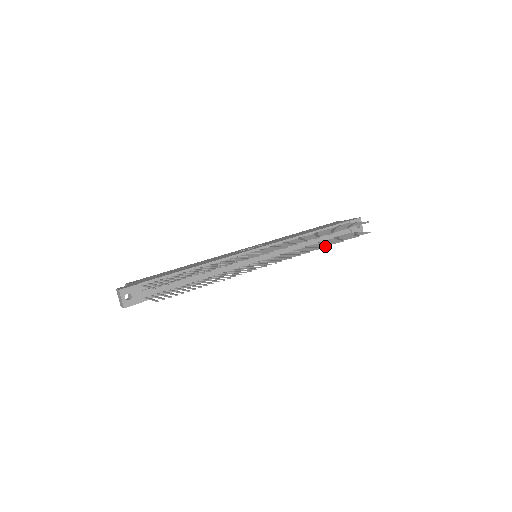
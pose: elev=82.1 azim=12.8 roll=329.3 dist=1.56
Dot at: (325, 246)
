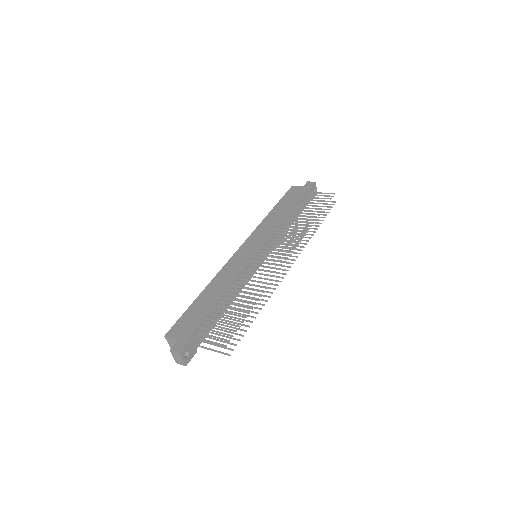
Dot at: (313, 232)
